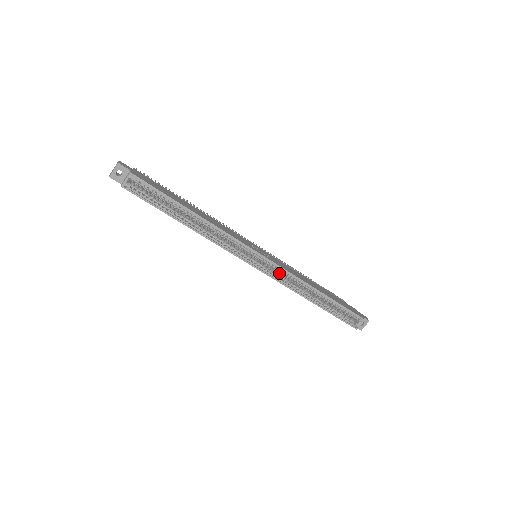
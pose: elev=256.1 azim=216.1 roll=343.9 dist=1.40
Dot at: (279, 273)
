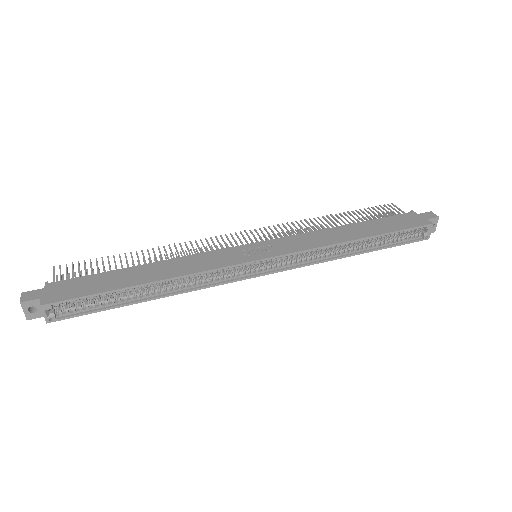
Dot at: occluded
